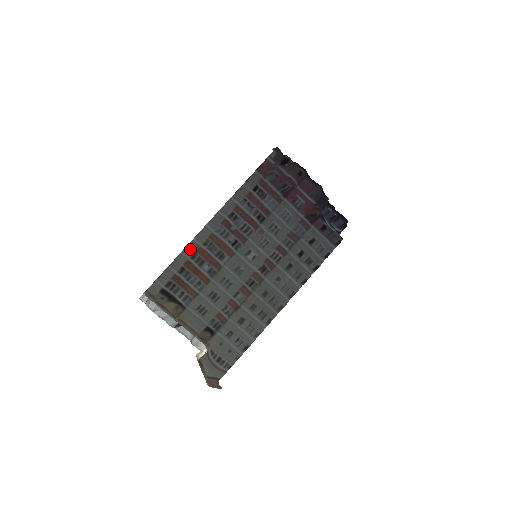
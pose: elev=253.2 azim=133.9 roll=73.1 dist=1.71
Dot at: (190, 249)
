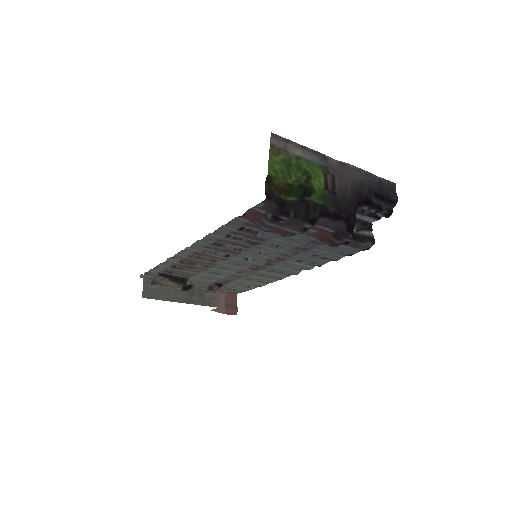
Dot at: (175, 257)
